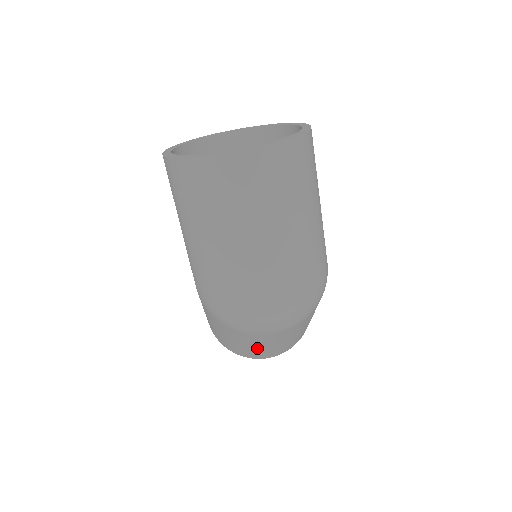
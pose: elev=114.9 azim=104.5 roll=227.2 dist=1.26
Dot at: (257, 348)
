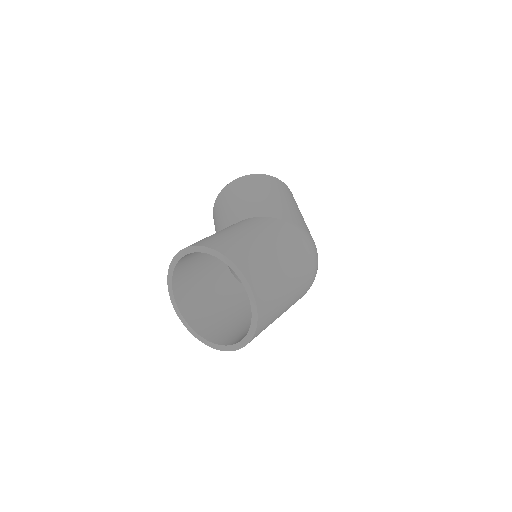
Dot at: occluded
